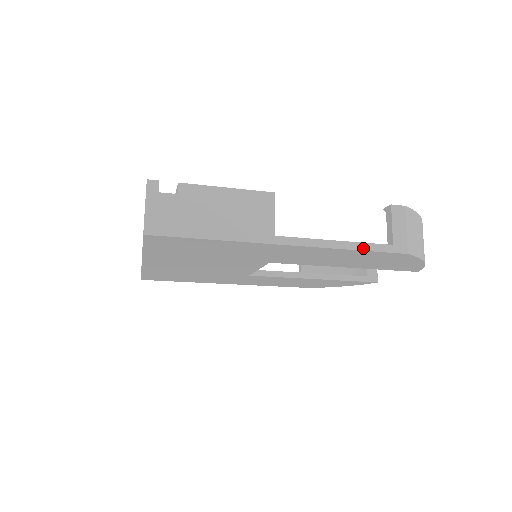
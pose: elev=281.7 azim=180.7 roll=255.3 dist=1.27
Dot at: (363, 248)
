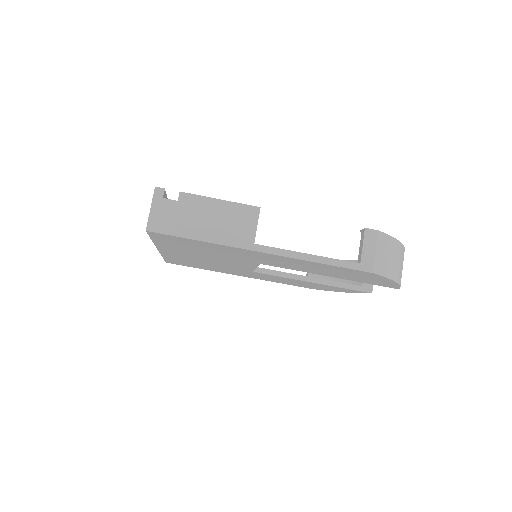
Dot at: (331, 263)
